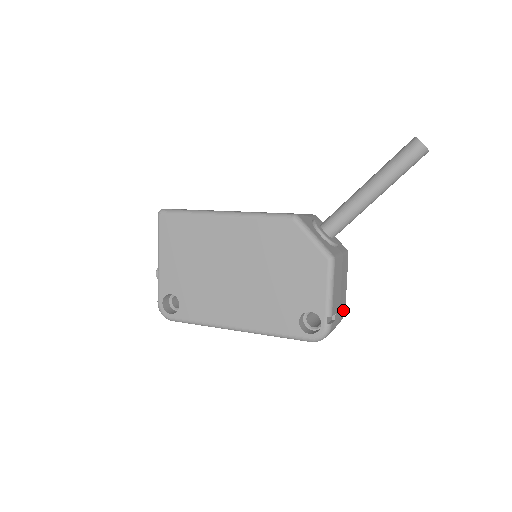
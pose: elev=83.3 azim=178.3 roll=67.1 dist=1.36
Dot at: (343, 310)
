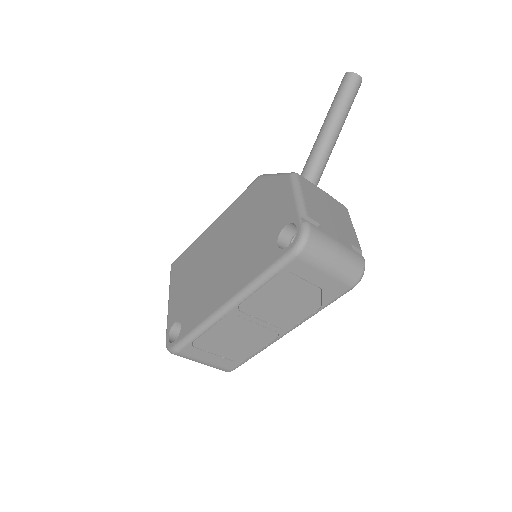
Dot at: (357, 253)
